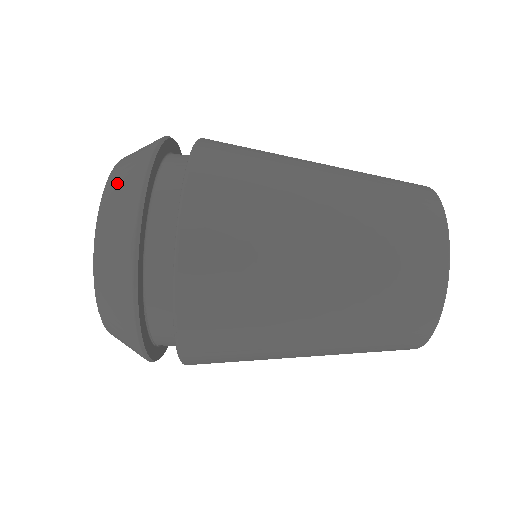
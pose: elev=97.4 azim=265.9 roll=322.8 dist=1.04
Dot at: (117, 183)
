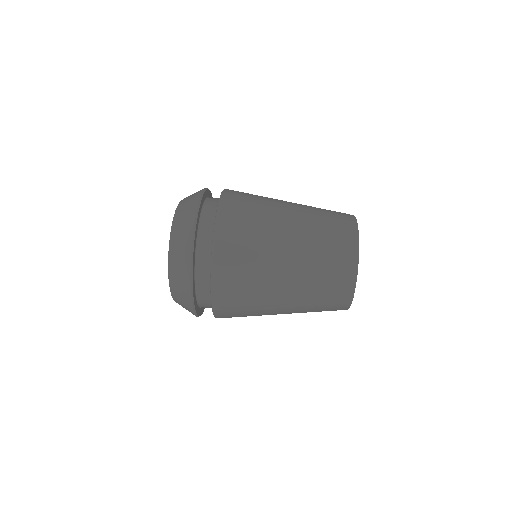
Dot at: (176, 247)
